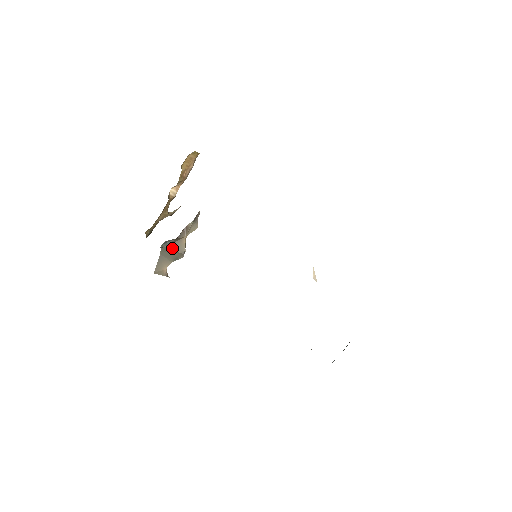
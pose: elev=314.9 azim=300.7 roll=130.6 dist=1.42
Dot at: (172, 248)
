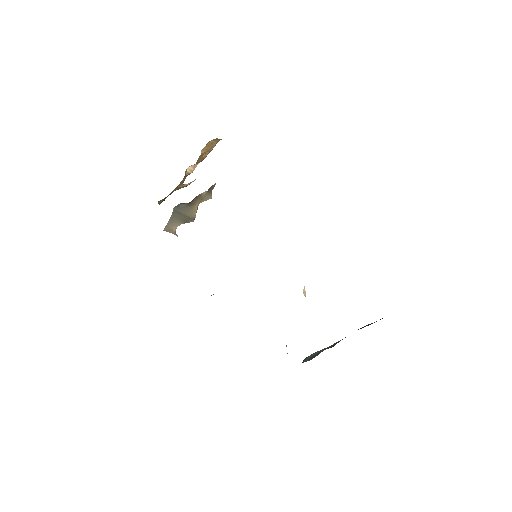
Dot at: (183, 212)
